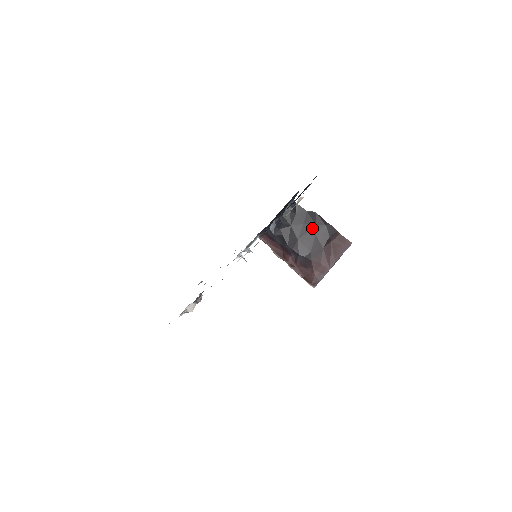
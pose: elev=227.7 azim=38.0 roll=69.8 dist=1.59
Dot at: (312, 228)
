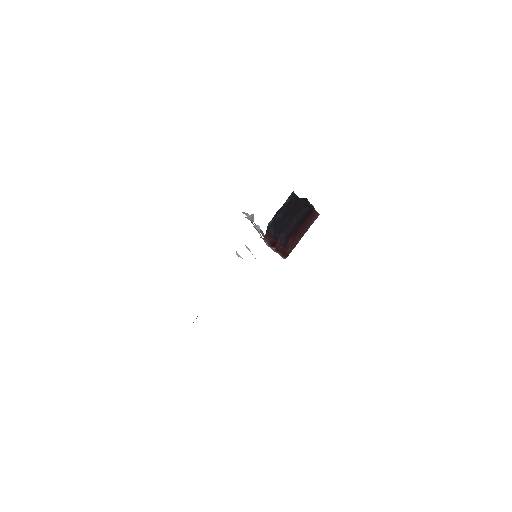
Dot at: (298, 211)
